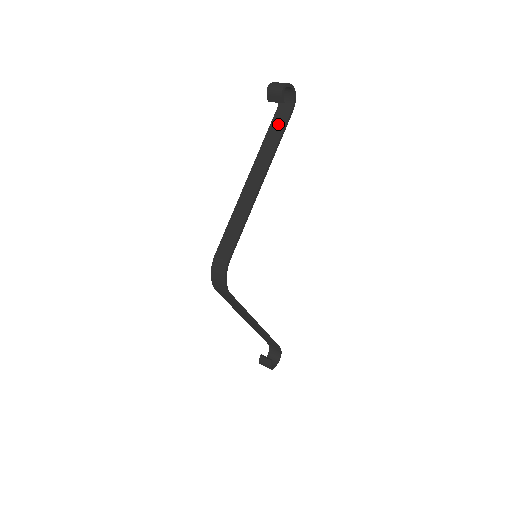
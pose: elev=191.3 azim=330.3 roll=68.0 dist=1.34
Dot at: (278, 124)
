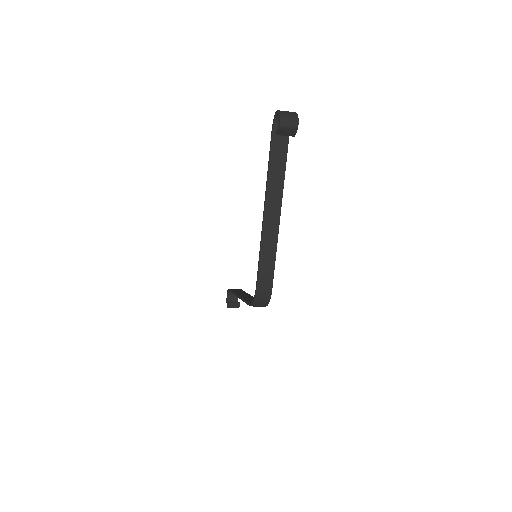
Dot at: (279, 149)
